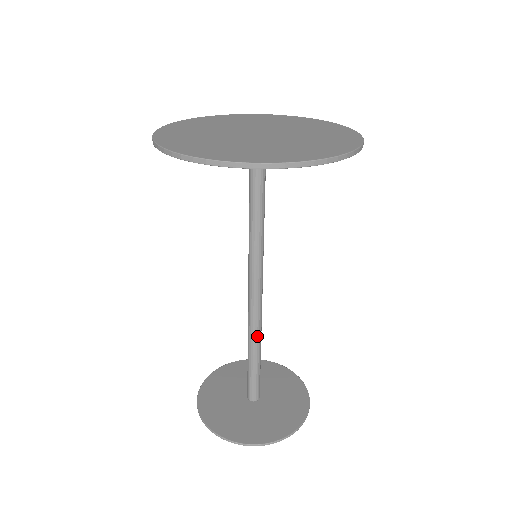
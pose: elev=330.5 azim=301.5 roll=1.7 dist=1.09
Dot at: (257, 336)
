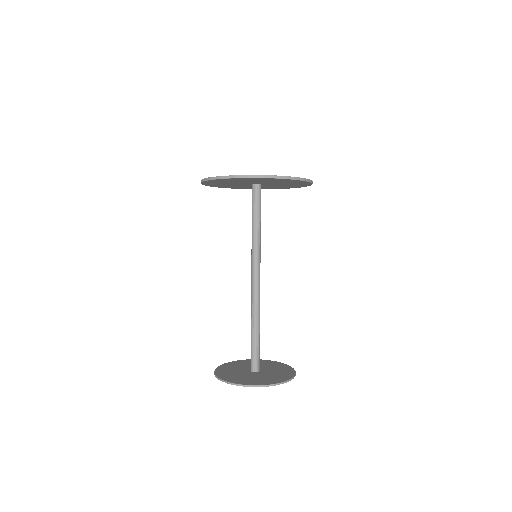
Dot at: (256, 314)
